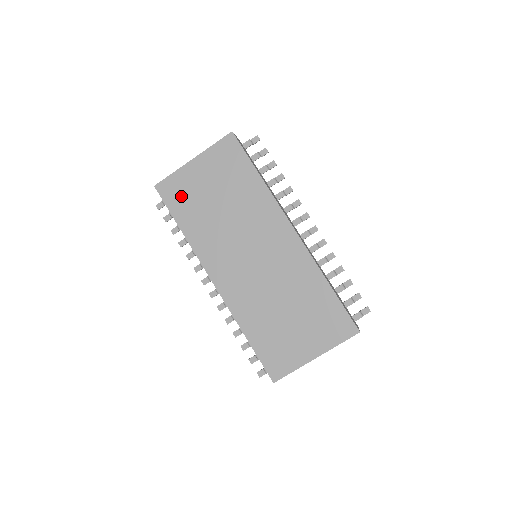
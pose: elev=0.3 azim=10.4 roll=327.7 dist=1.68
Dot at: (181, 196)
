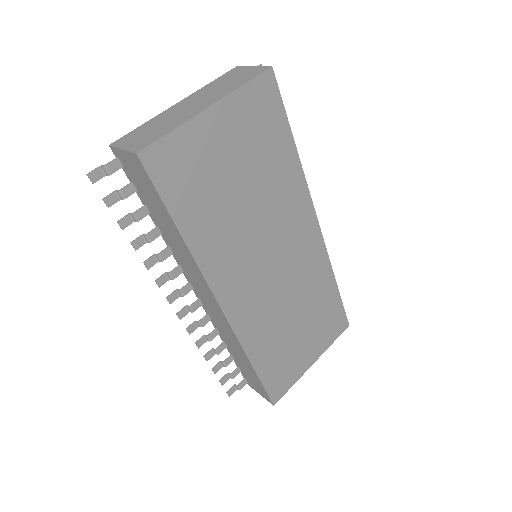
Dot at: (186, 176)
